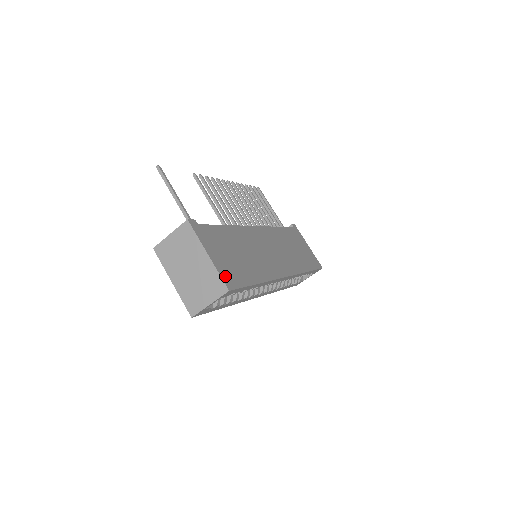
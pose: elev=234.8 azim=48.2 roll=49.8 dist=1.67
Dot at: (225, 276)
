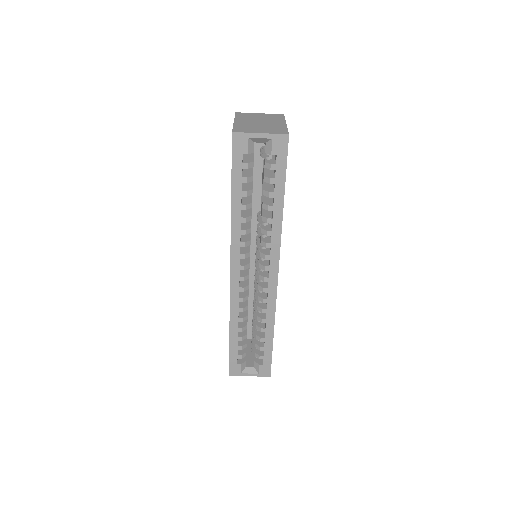
Dot at: occluded
